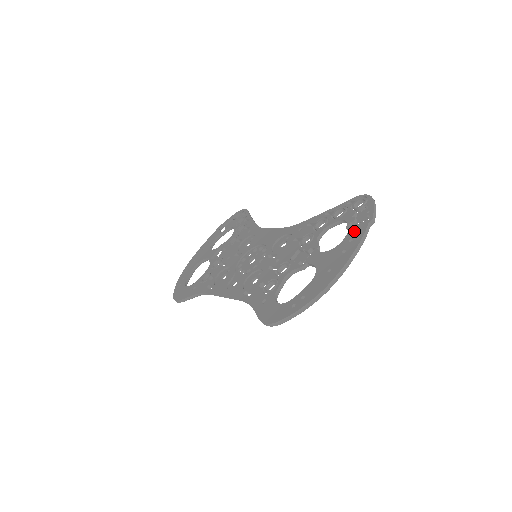
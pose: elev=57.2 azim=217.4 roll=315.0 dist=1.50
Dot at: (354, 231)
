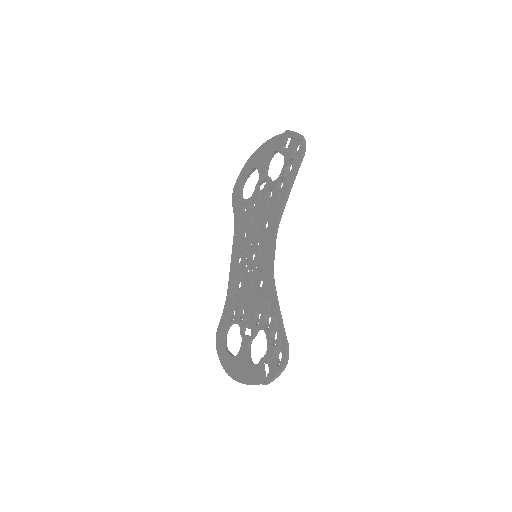
Dot at: (256, 372)
